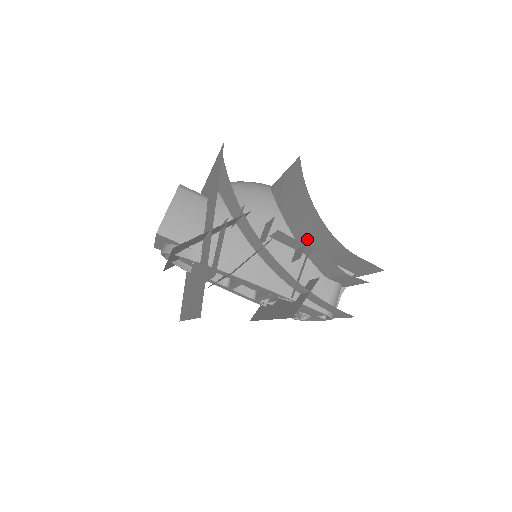
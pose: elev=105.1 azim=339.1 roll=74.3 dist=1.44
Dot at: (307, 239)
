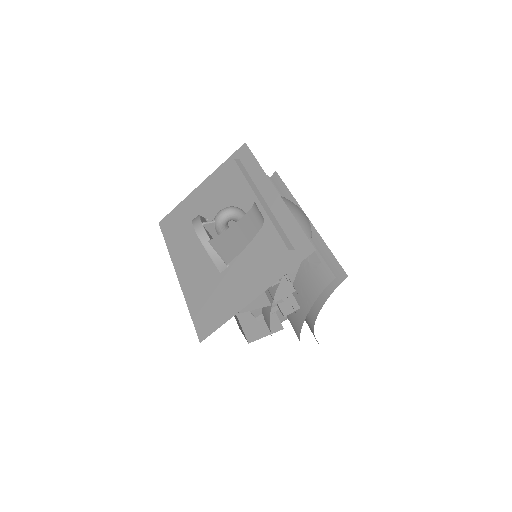
Dot at: (299, 308)
